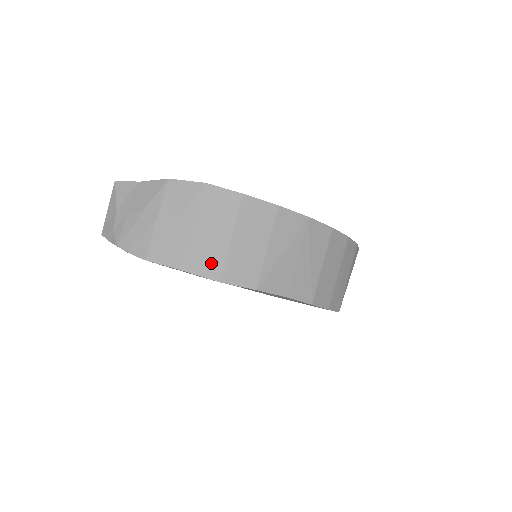
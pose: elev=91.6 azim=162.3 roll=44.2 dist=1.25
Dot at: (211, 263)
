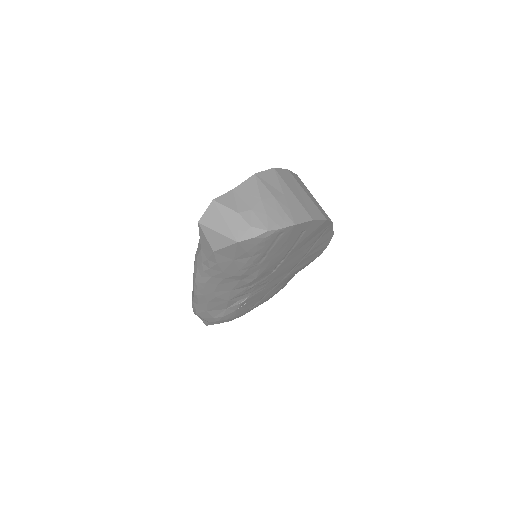
Dot at: (316, 211)
